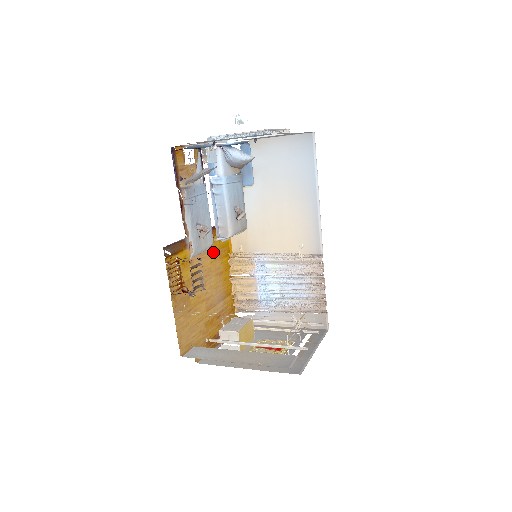
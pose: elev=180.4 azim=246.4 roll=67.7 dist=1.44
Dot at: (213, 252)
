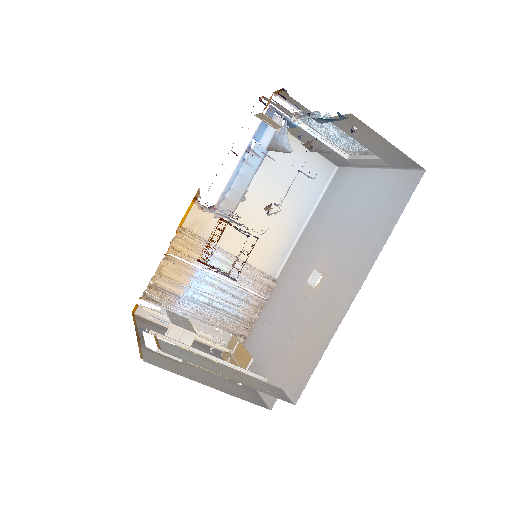
Dot at: occluded
